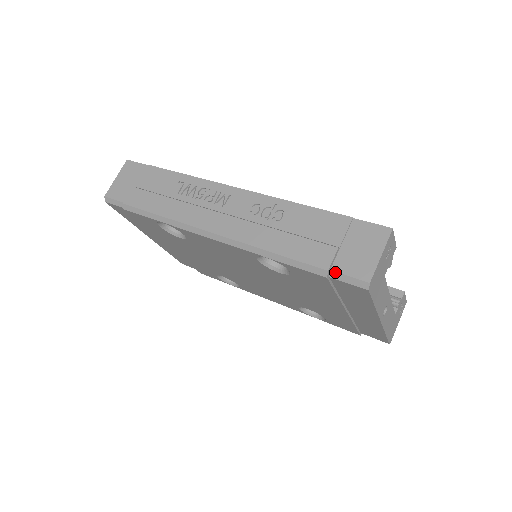
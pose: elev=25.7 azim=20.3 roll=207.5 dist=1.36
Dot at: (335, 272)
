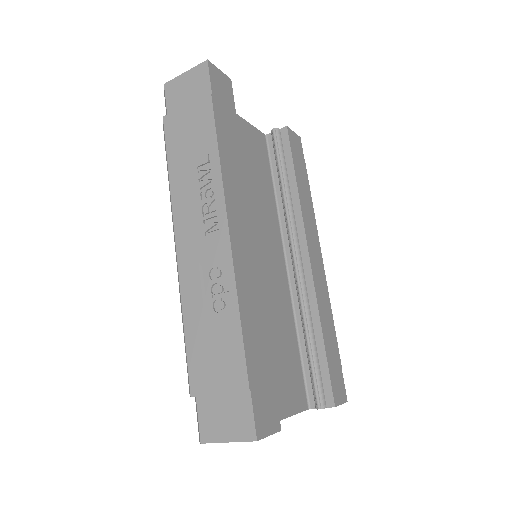
Dot at: (196, 403)
